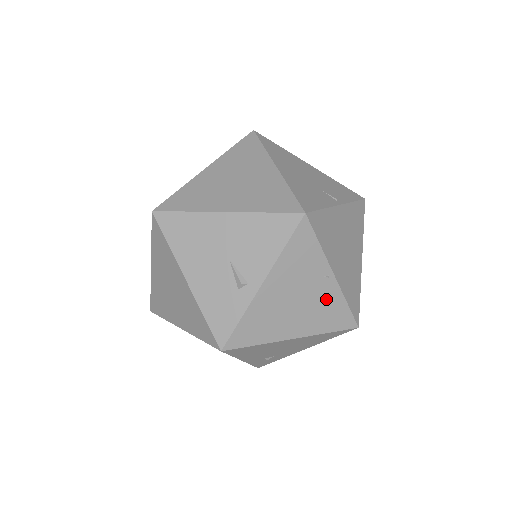
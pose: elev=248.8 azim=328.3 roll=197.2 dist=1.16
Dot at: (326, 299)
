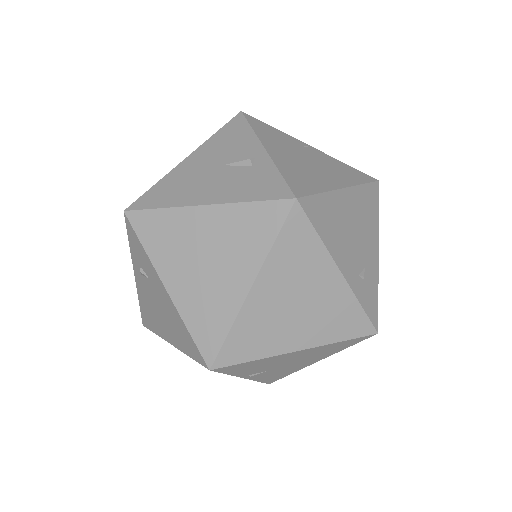
Dot at: (327, 161)
